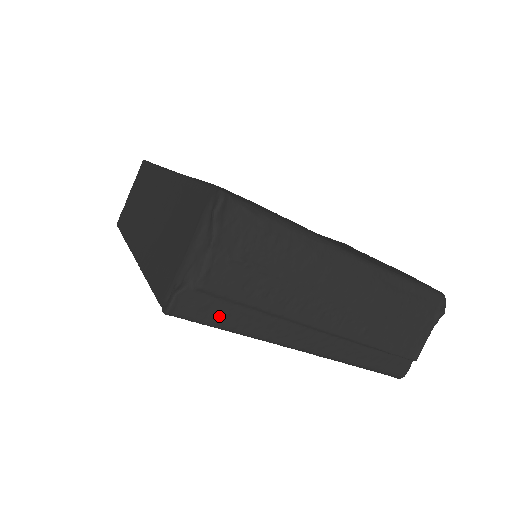
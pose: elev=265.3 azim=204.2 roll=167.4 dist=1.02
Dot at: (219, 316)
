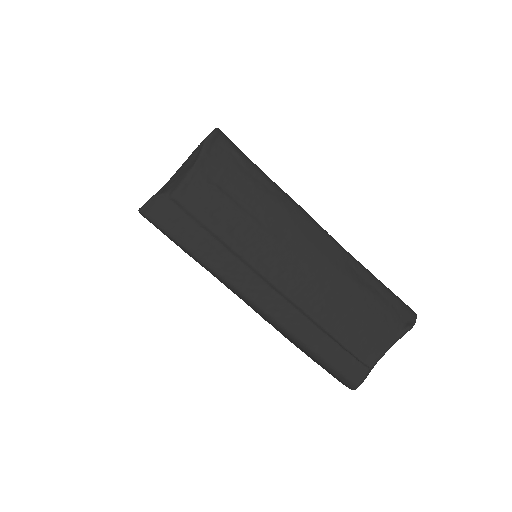
Dot at: (185, 233)
